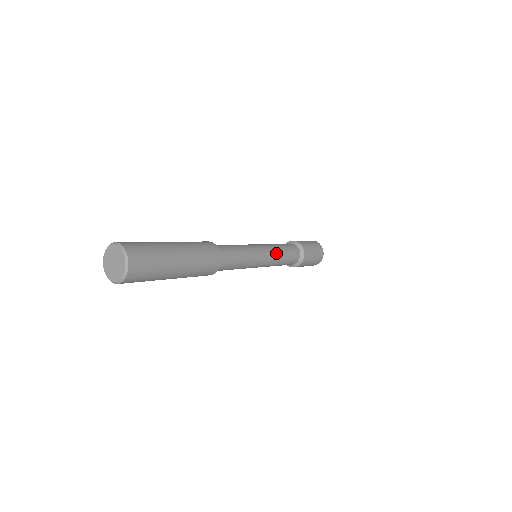
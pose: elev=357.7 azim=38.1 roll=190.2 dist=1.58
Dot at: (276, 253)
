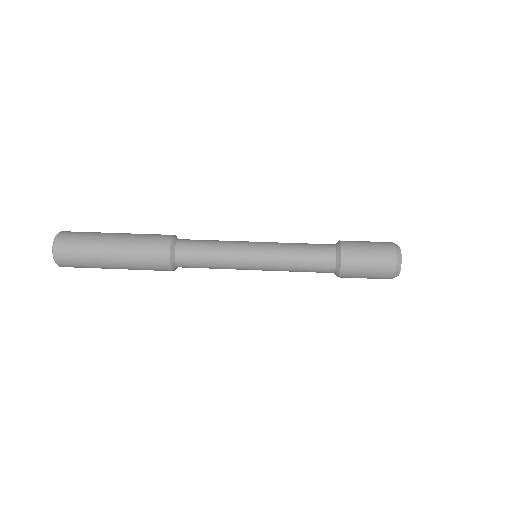
Dot at: (279, 266)
